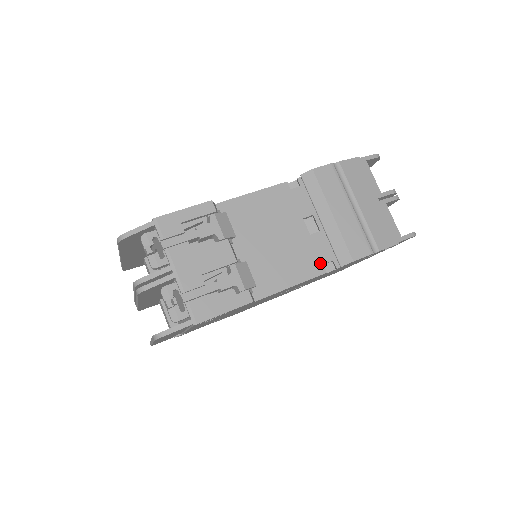
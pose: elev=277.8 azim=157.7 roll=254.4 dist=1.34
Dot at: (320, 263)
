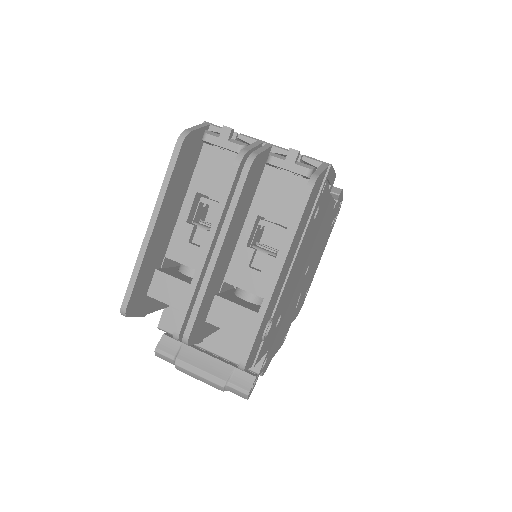
Dot at: occluded
